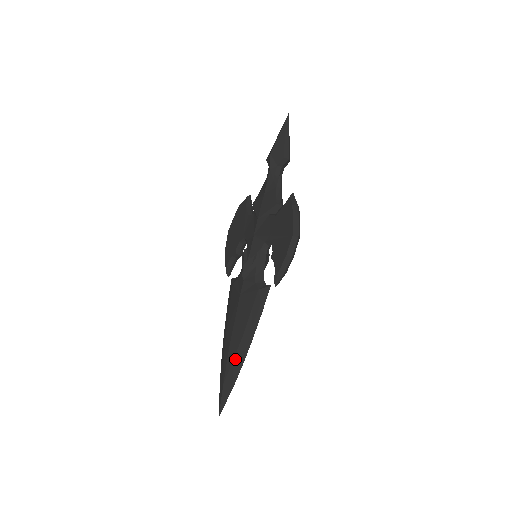
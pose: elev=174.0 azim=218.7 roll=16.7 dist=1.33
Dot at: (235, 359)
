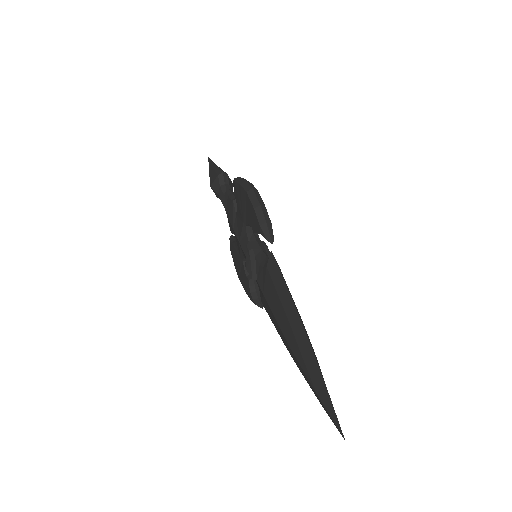
Dot at: (302, 352)
